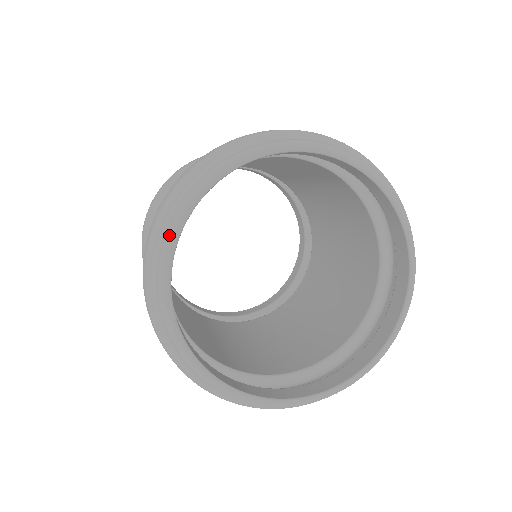
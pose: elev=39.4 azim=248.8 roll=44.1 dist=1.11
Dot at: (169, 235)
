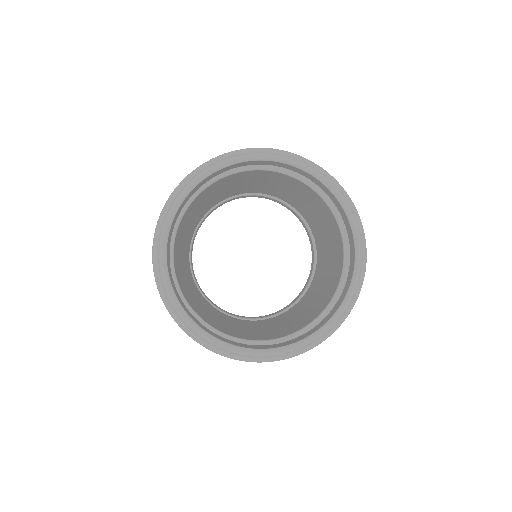
Dot at: (166, 220)
